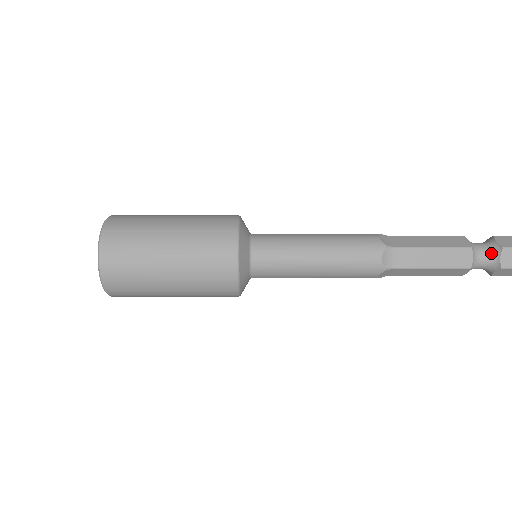
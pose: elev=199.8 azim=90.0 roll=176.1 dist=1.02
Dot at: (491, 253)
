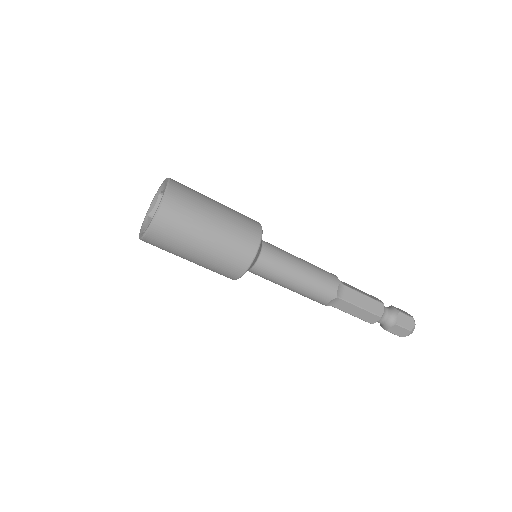
Dot at: (388, 307)
